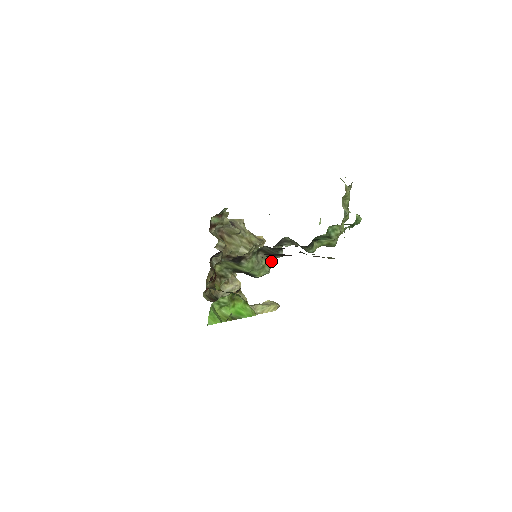
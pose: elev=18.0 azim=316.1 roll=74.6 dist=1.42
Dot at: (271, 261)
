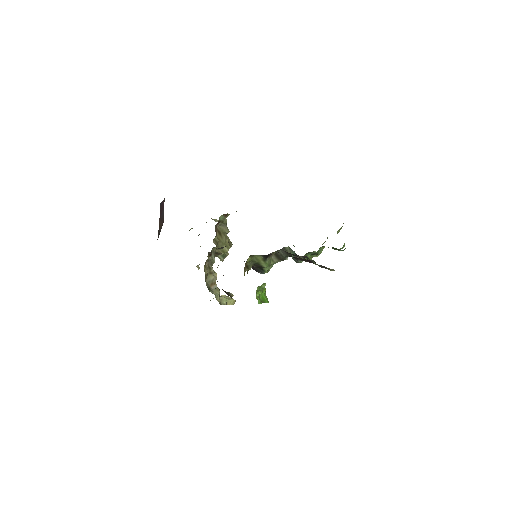
Dot at: (275, 263)
